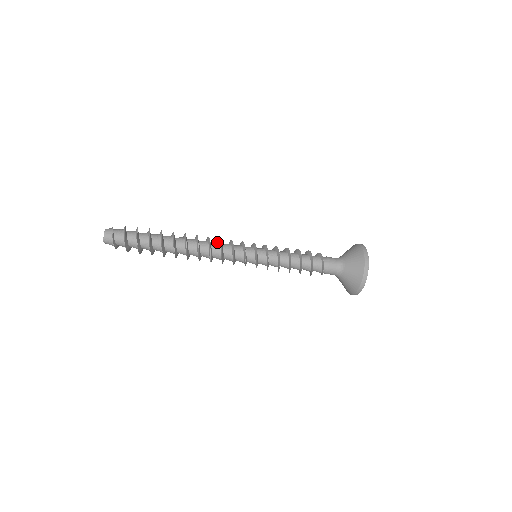
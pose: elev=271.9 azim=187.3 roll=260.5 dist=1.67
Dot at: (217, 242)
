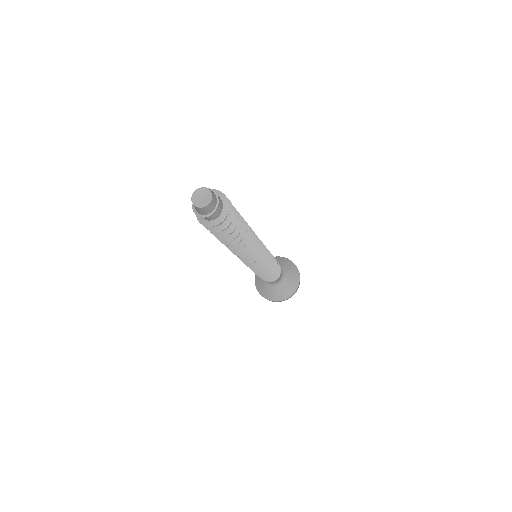
Dot at: occluded
